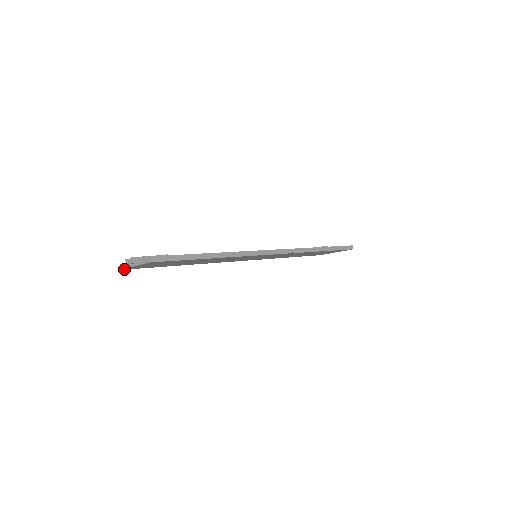
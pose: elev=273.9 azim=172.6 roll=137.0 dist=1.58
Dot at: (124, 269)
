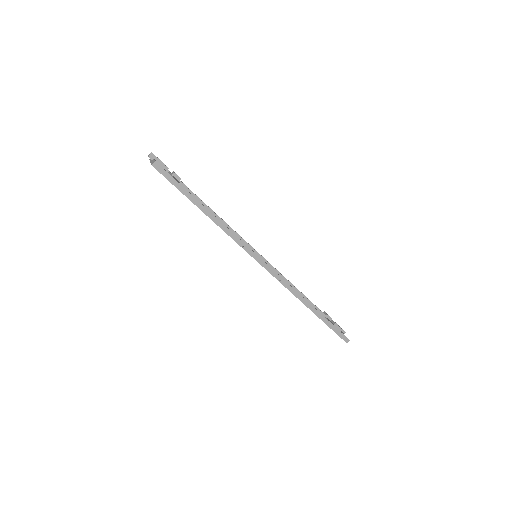
Dot at: occluded
